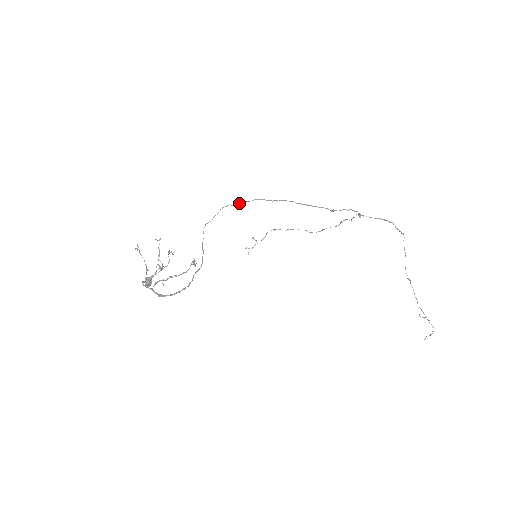
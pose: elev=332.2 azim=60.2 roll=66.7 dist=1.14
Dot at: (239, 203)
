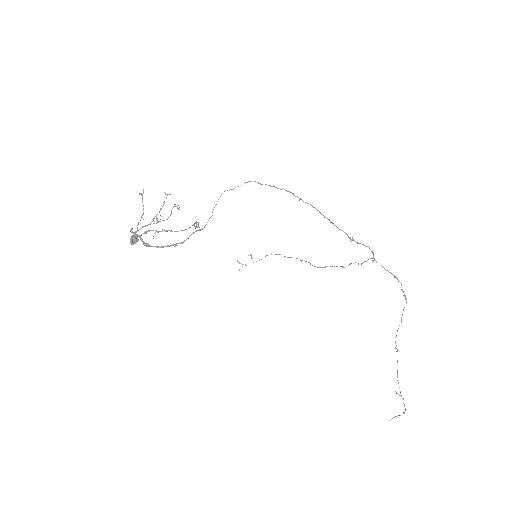
Dot at: occluded
